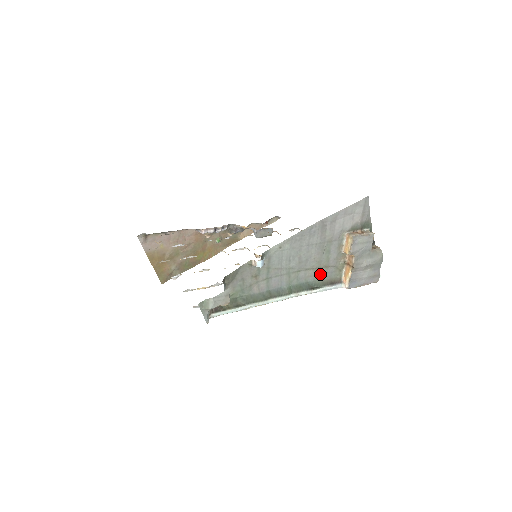
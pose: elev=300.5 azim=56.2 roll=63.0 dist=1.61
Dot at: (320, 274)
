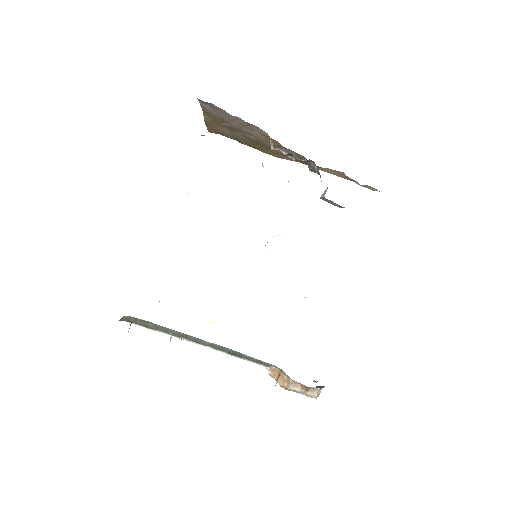
Dot at: occluded
